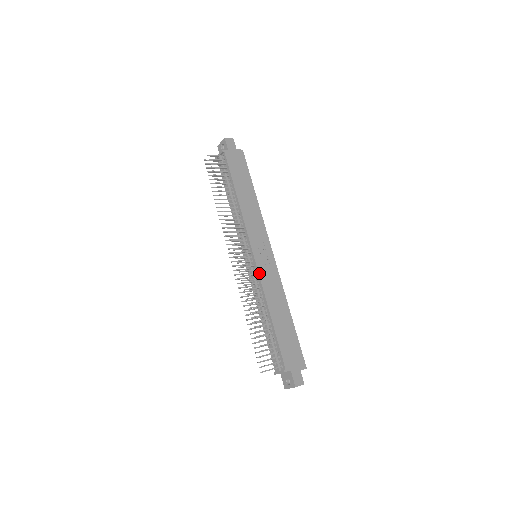
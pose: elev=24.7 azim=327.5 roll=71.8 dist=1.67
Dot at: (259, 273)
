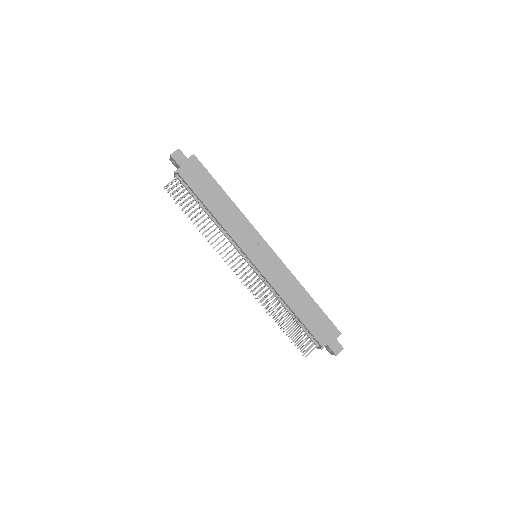
Dot at: (264, 276)
